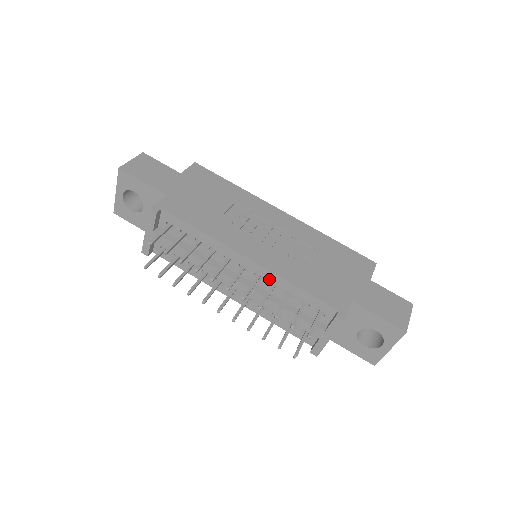
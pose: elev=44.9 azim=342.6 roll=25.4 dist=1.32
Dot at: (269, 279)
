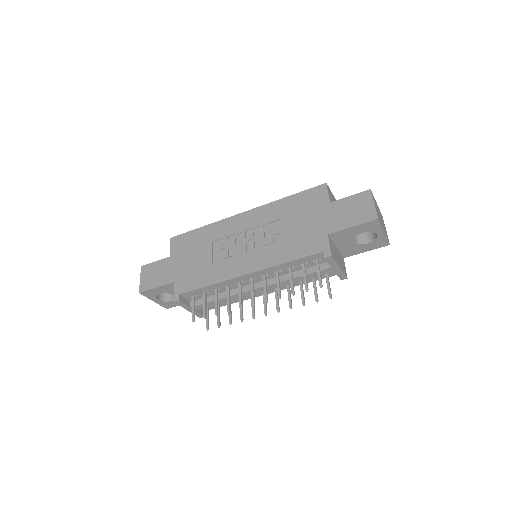
Dot at: (270, 272)
